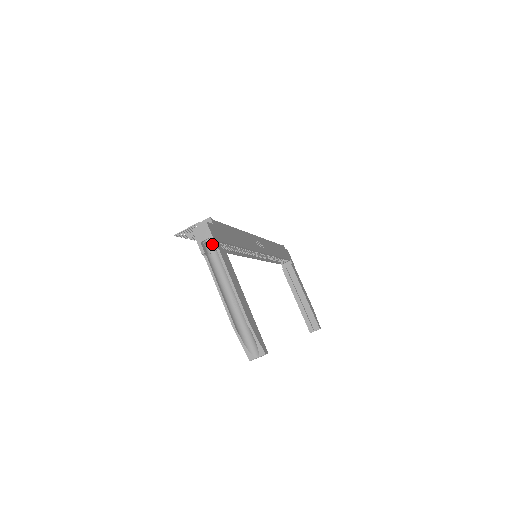
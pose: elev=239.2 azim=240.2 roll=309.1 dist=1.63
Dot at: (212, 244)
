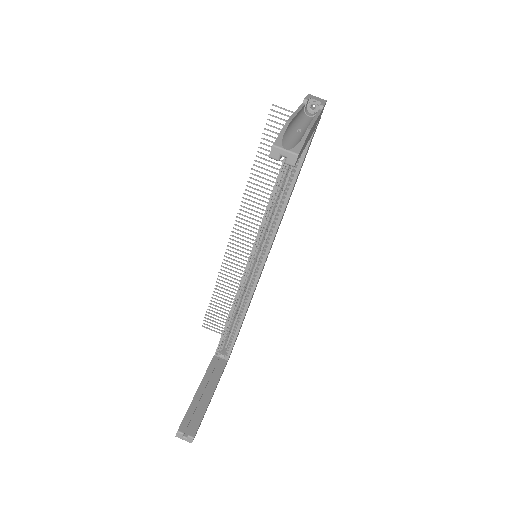
Dot at: (321, 103)
